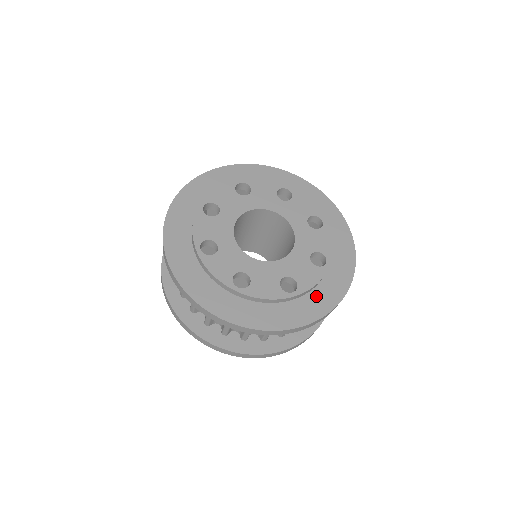
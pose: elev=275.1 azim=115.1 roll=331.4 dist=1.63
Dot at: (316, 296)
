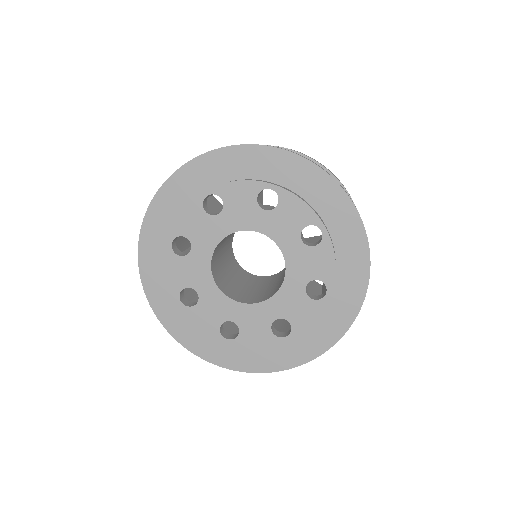
Dot at: (253, 352)
